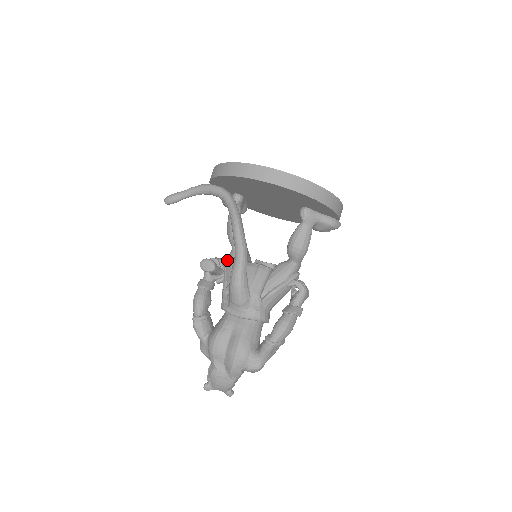
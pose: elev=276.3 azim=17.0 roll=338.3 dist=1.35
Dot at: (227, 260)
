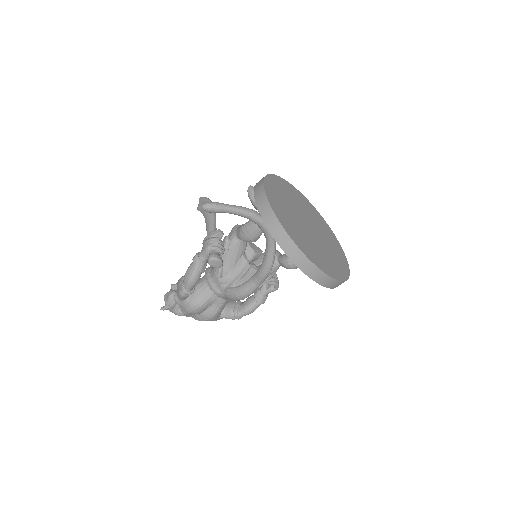
Dot at: (229, 249)
